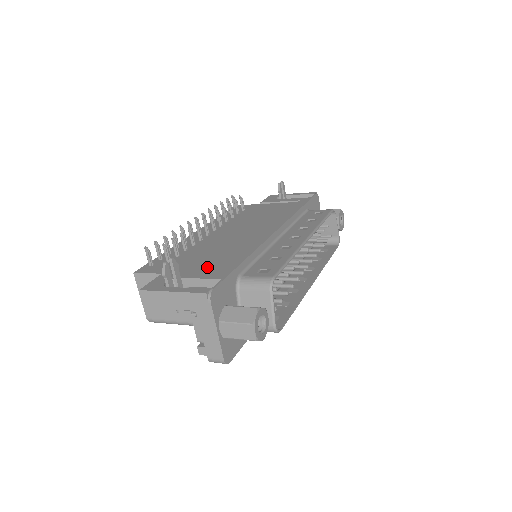
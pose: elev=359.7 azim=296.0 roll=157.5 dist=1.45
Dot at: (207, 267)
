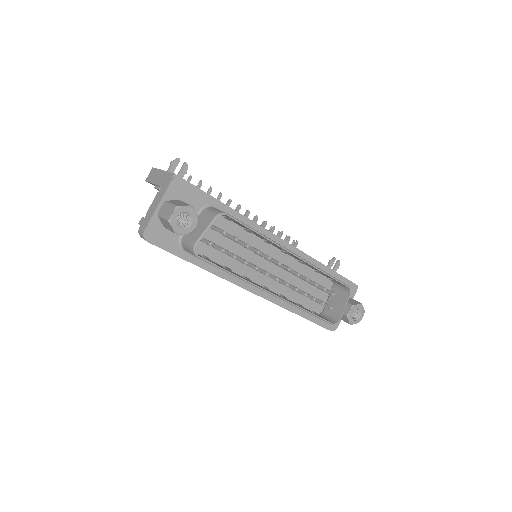
Dot at: occluded
